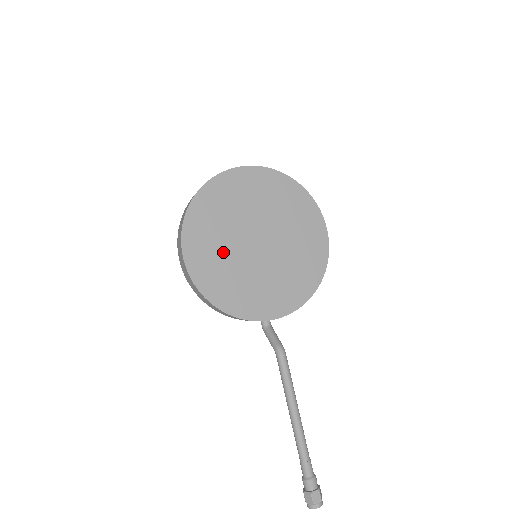
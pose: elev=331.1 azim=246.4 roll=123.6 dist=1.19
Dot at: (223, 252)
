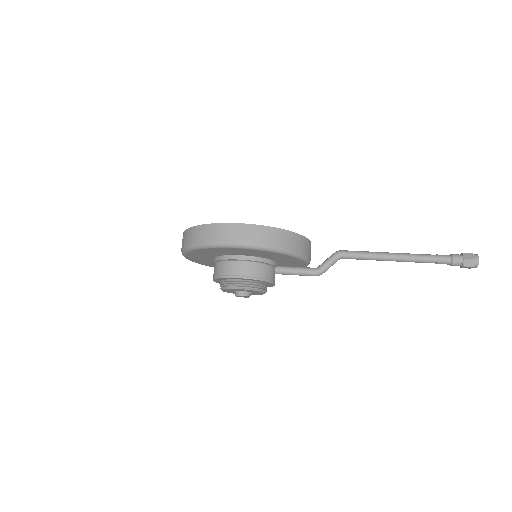
Dot at: occluded
